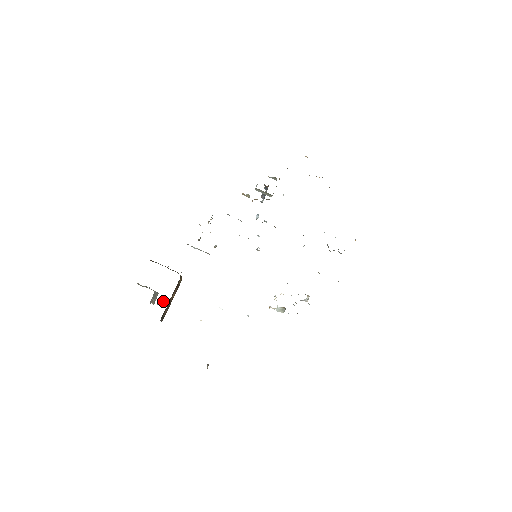
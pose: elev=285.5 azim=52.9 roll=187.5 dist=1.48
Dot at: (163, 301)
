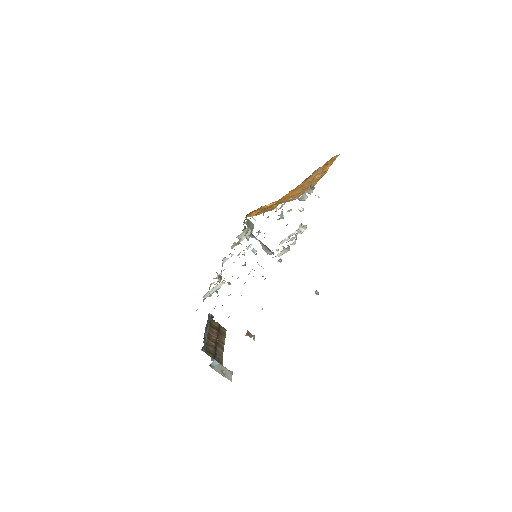
Dot at: occluded
